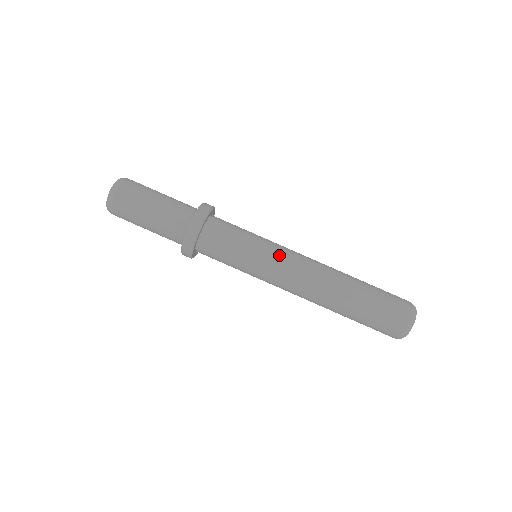
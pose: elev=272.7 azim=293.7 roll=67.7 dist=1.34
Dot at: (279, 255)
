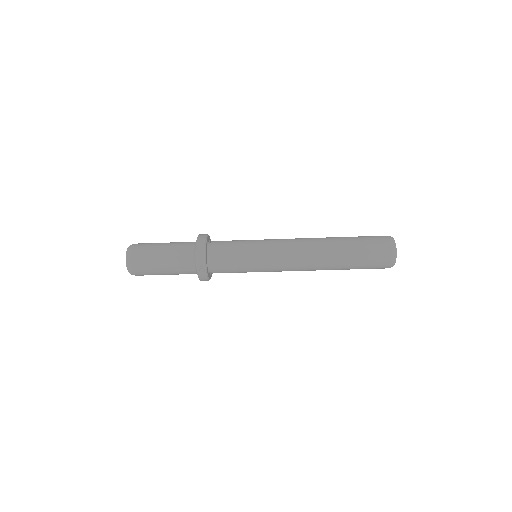
Dot at: (273, 271)
